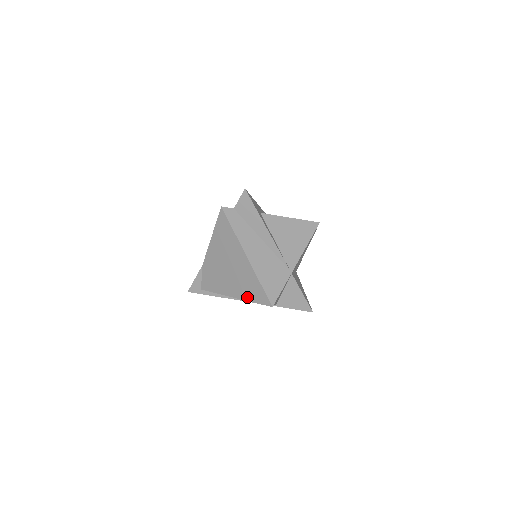
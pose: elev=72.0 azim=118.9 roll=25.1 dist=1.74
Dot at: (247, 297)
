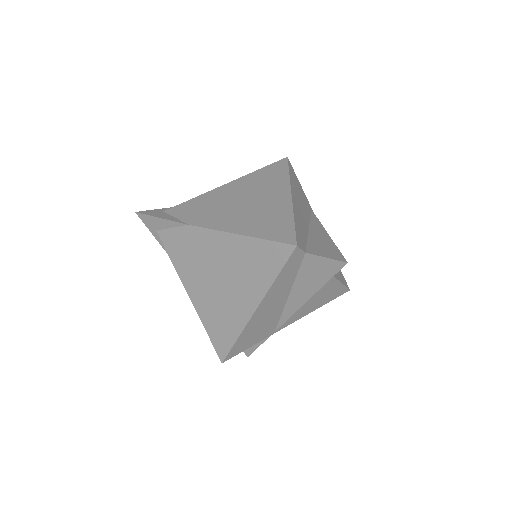
Dot at: (205, 320)
